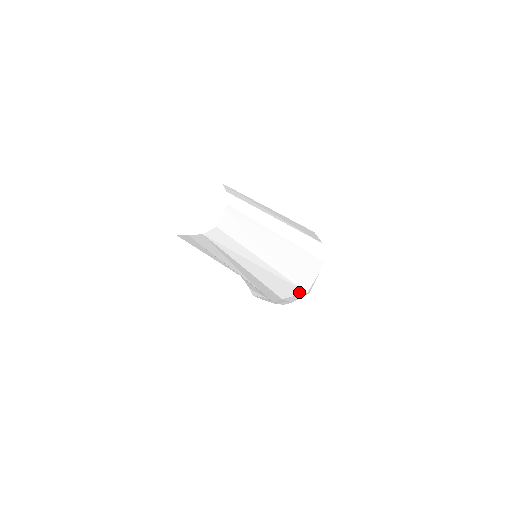
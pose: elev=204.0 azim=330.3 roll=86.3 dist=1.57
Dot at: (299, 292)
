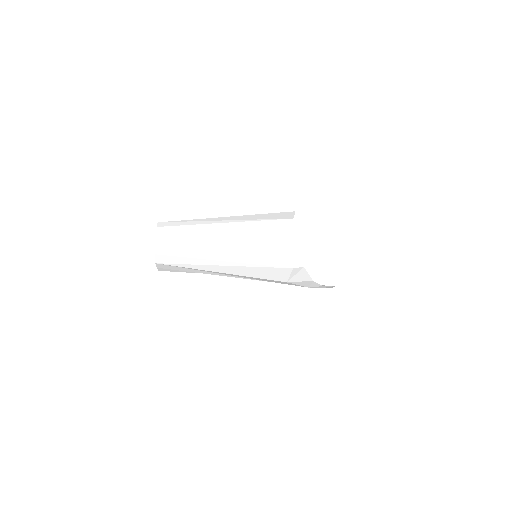
Dot at: (286, 271)
